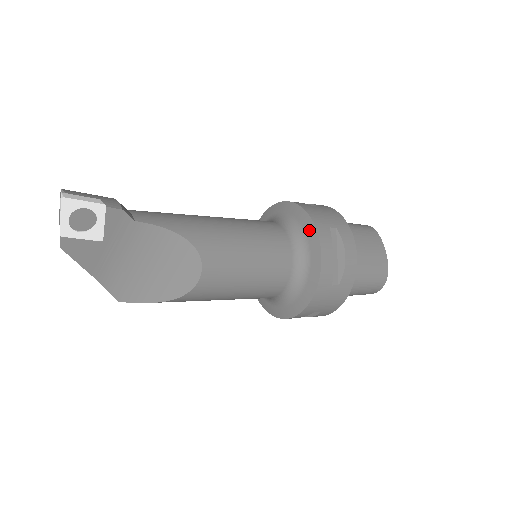
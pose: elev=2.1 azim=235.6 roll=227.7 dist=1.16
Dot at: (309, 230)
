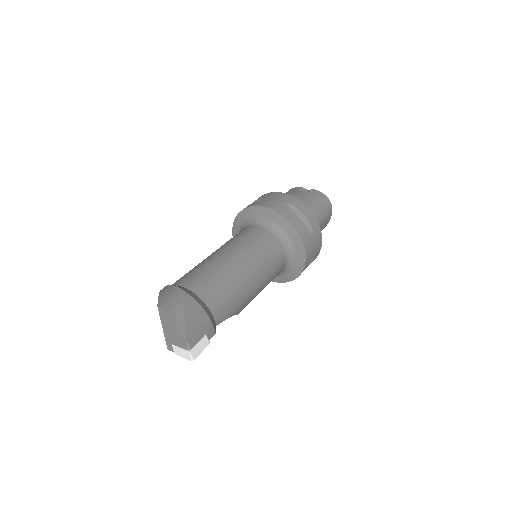
Dot at: (299, 265)
